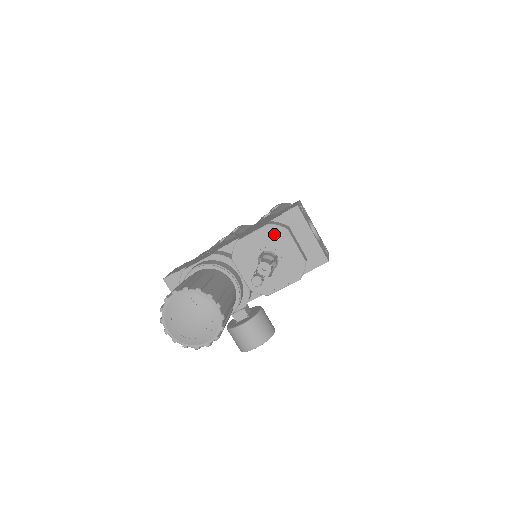
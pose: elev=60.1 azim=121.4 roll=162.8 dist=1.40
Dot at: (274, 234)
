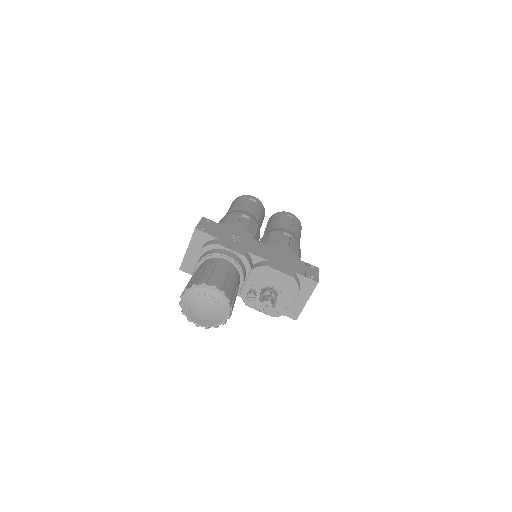
Dot at: (290, 285)
